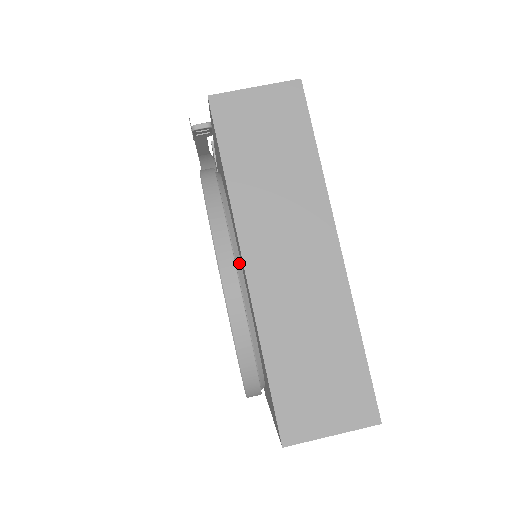
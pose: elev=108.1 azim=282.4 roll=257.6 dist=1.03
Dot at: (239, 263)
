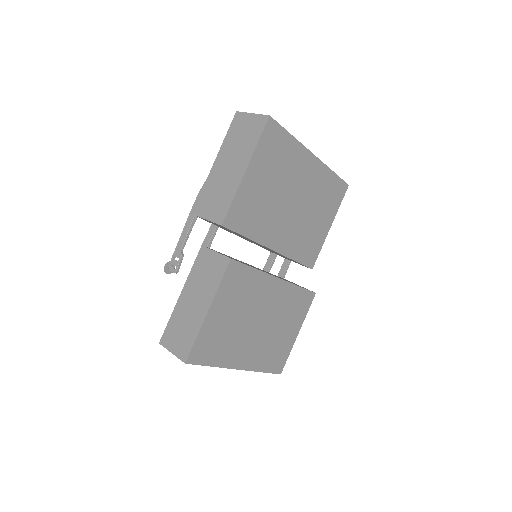
Dot at: occluded
